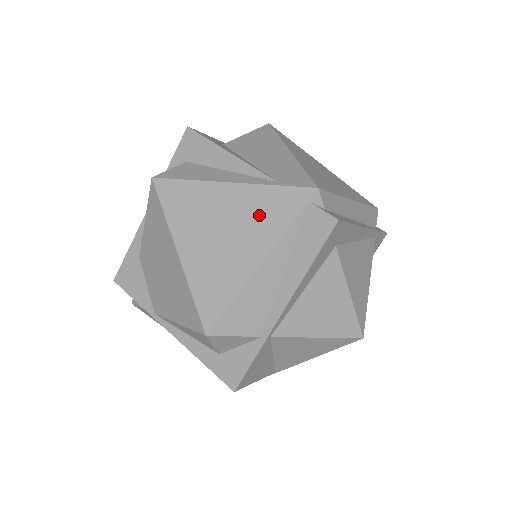
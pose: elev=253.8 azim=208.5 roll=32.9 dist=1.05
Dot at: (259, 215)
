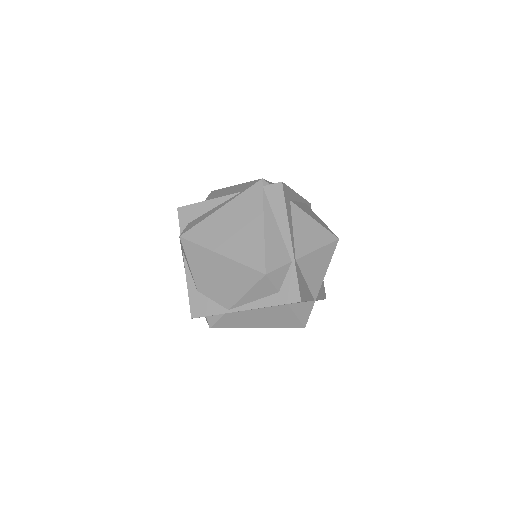
Dot at: (246, 209)
